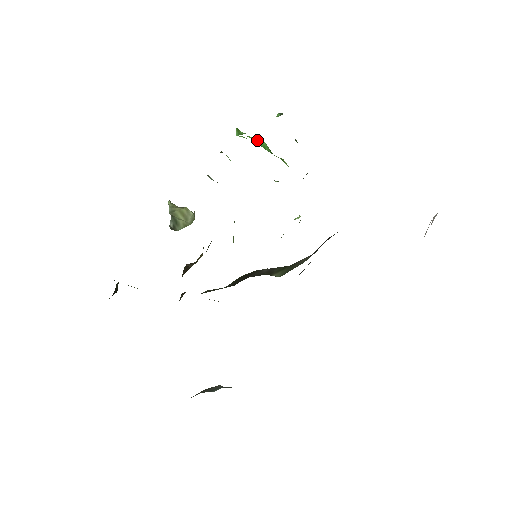
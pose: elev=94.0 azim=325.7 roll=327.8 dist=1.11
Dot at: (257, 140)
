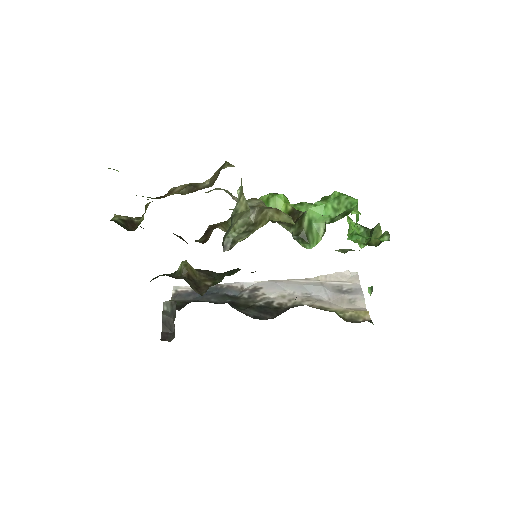
Dot at: occluded
